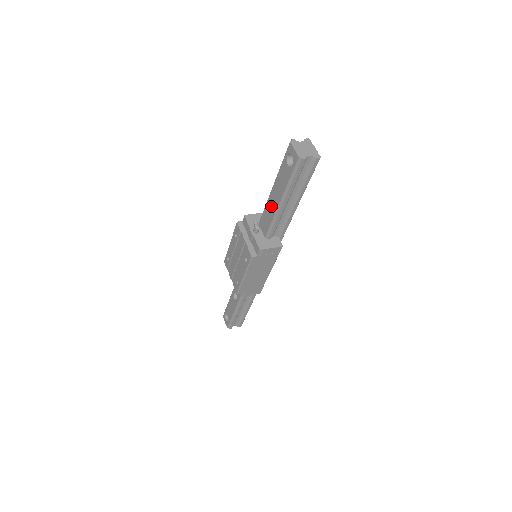
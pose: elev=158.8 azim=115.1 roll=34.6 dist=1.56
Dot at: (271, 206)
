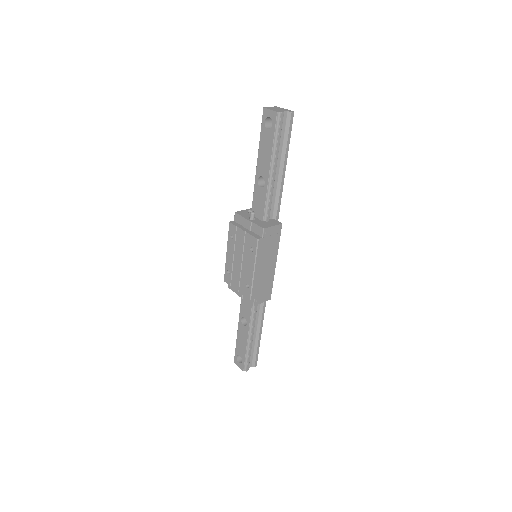
Dot at: (260, 185)
